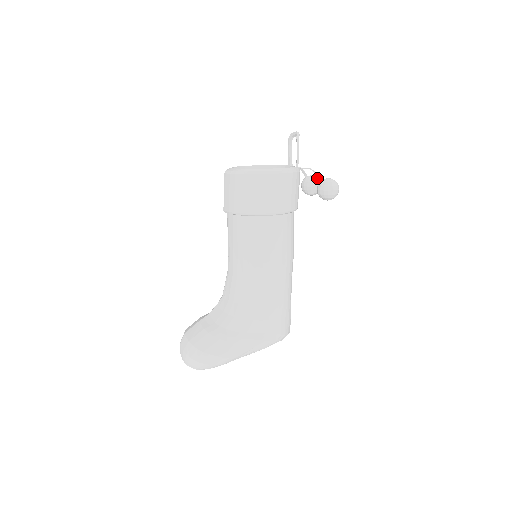
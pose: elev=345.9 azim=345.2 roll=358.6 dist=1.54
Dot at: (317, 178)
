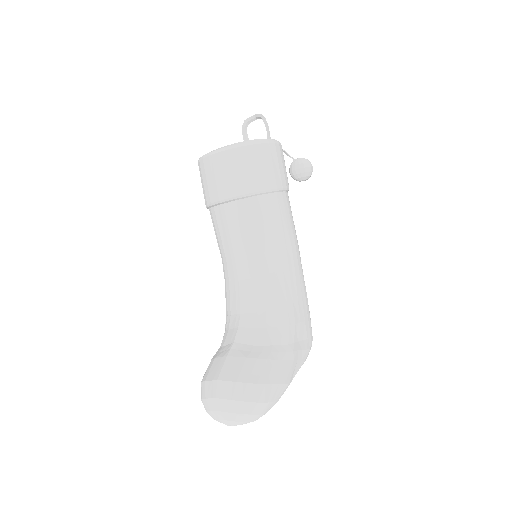
Dot at: occluded
